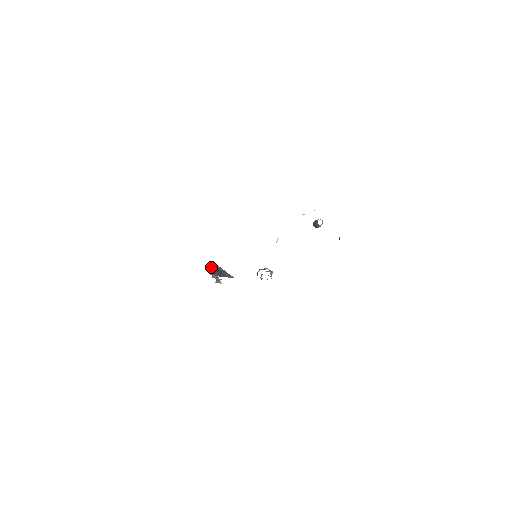
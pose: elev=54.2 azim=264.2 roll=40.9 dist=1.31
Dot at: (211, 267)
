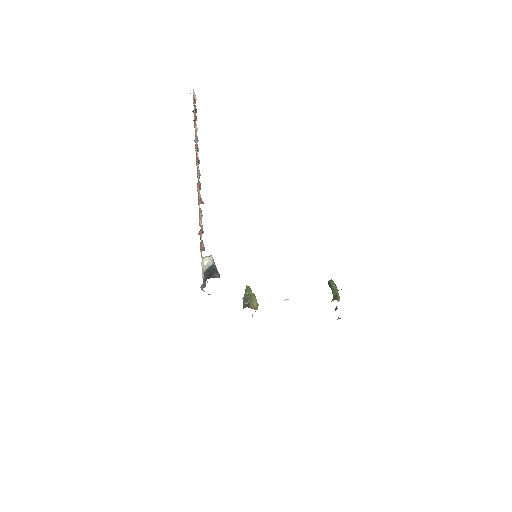
Dot at: (206, 263)
